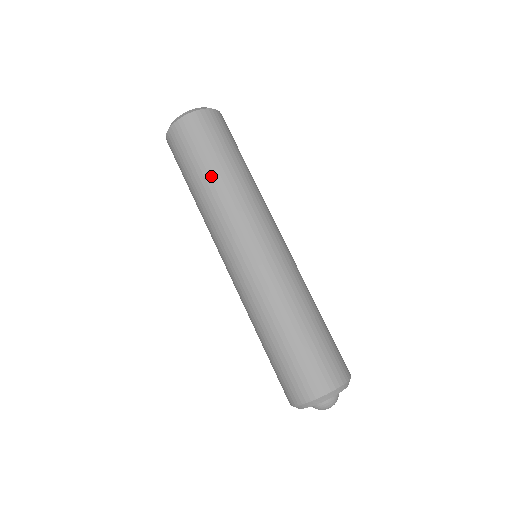
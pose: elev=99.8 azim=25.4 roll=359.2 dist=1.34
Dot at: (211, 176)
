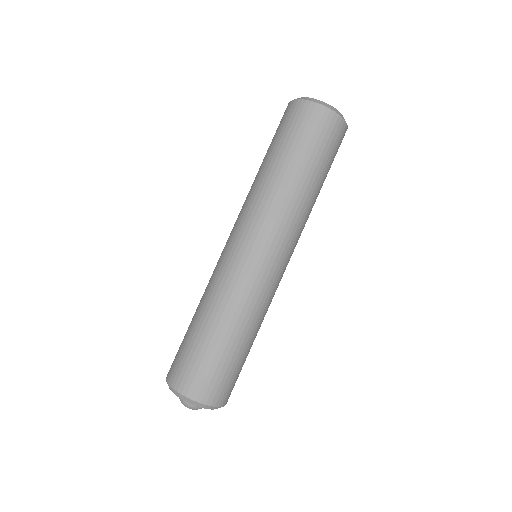
Dot at: (279, 166)
